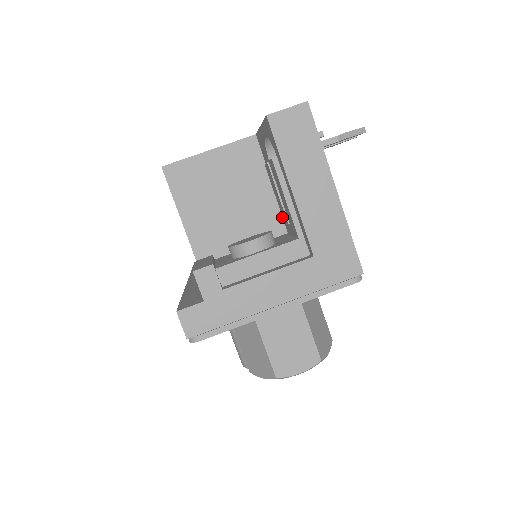
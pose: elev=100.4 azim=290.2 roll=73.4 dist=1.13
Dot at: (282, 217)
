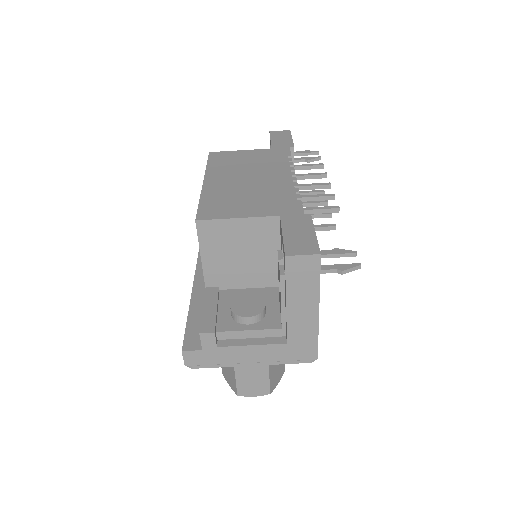
Dot at: occluded
